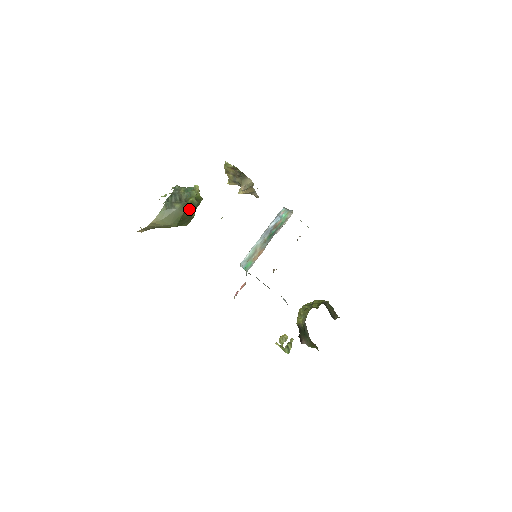
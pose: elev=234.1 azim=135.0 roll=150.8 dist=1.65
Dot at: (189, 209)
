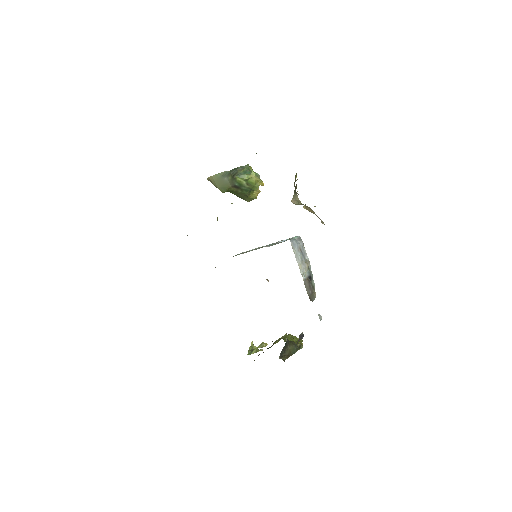
Dot at: (238, 186)
